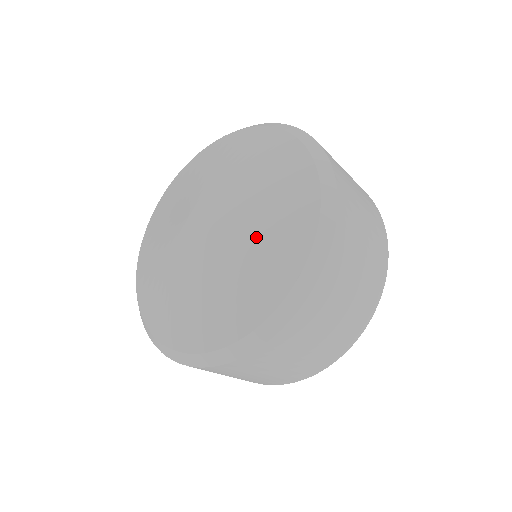
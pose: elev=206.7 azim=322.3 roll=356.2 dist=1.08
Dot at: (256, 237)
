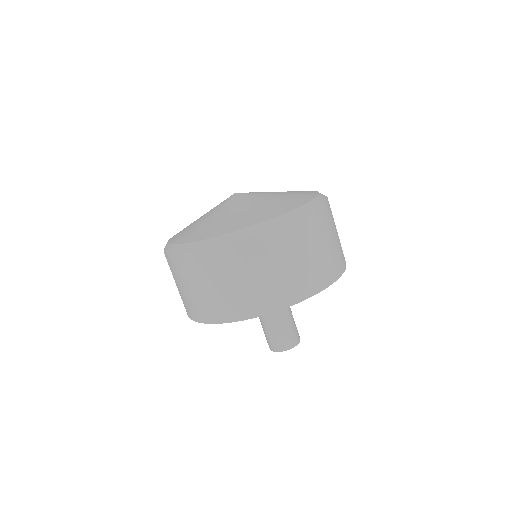
Dot at: occluded
